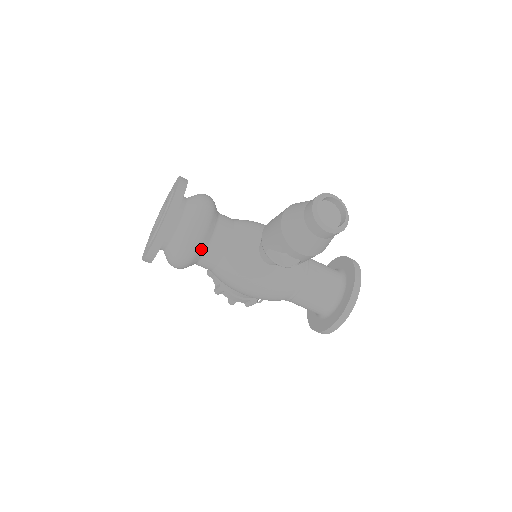
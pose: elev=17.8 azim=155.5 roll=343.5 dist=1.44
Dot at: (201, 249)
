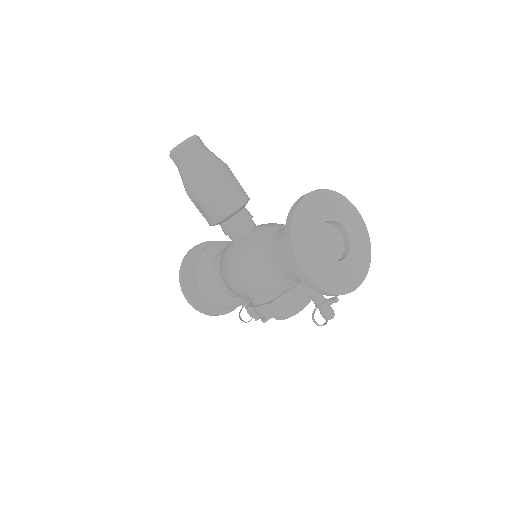
Dot at: (206, 268)
